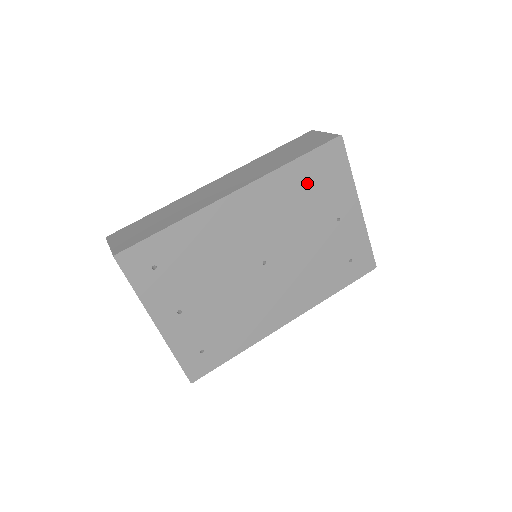
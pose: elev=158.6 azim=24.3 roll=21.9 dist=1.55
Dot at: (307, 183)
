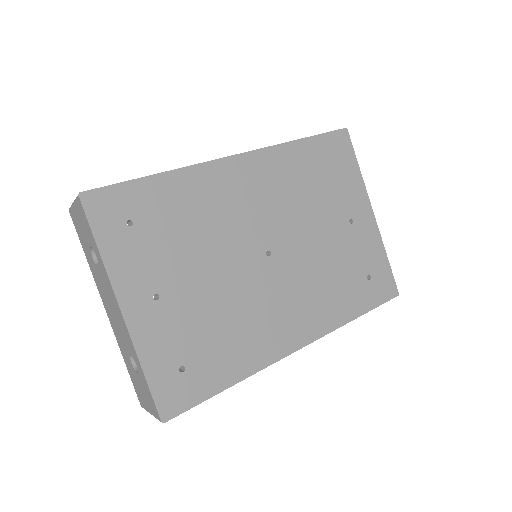
Dot at: (314, 169)
